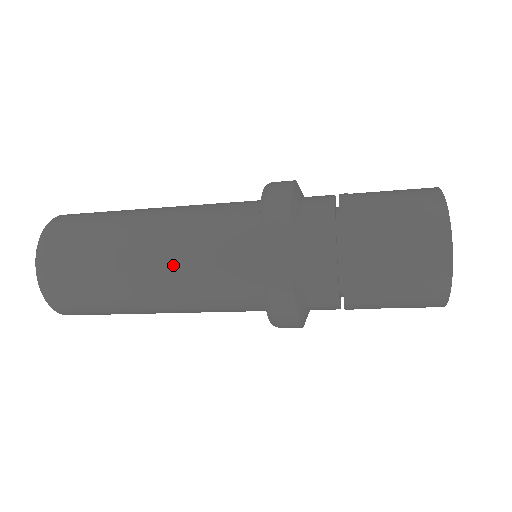
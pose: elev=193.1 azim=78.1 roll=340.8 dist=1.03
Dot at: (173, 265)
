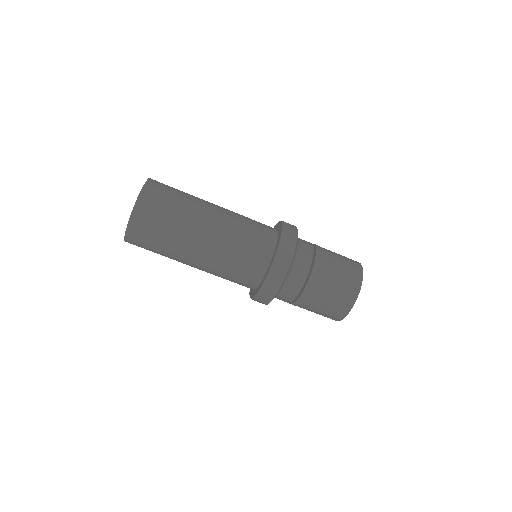
Dot at: (232, 212)
